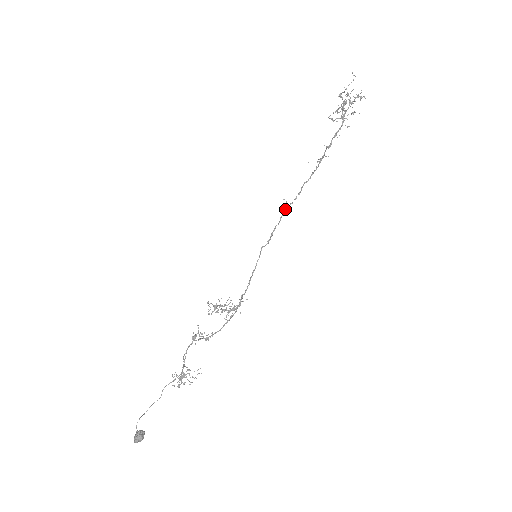
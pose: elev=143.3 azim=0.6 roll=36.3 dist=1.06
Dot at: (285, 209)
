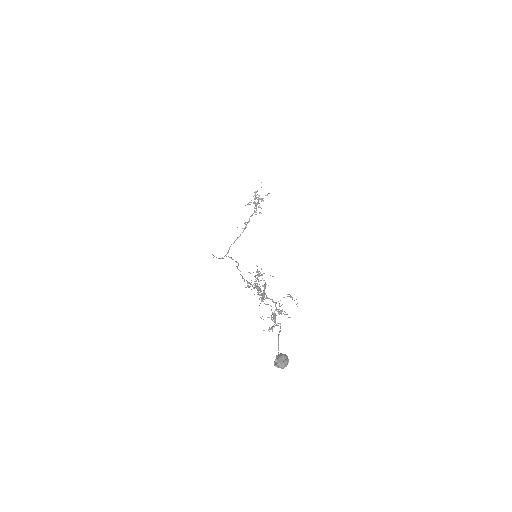
Dot at: occluded
